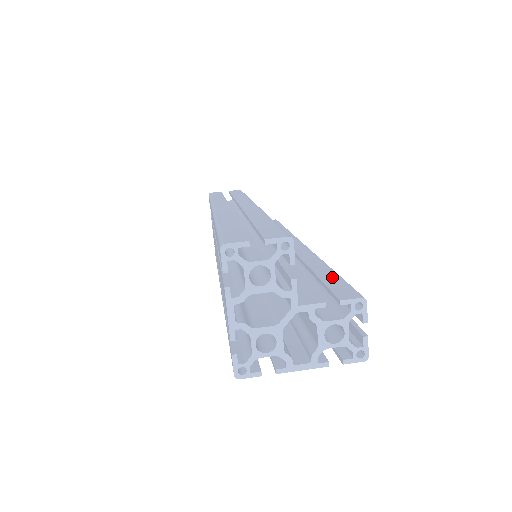
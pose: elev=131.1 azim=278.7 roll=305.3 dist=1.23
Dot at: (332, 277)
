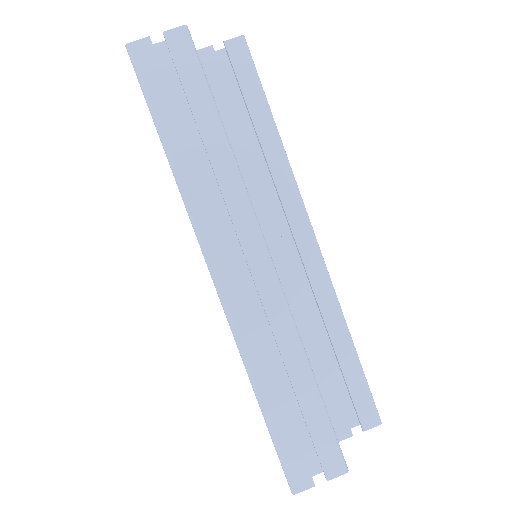
Dot at: (355, 374)
